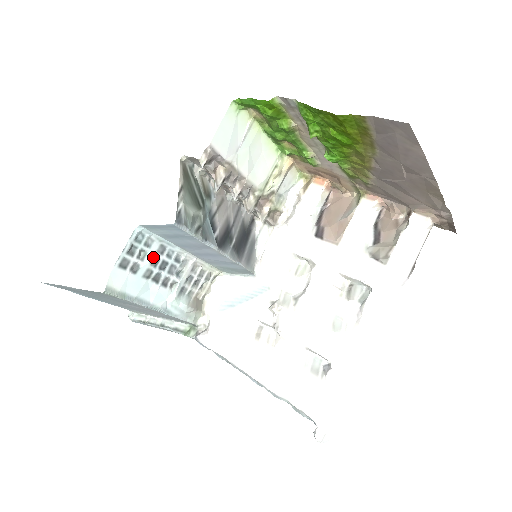
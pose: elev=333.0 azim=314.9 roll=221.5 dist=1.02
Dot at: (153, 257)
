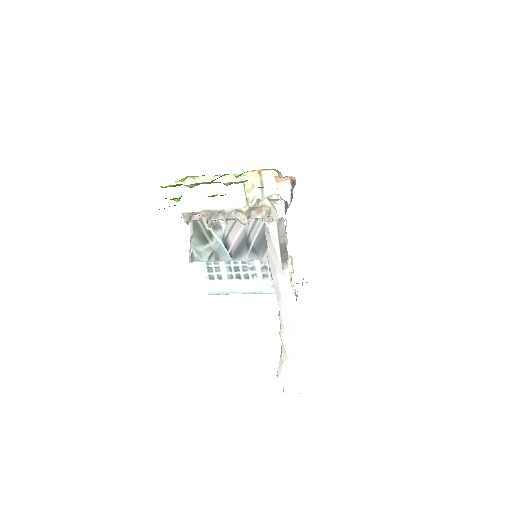
Dot at: (226, 267)
